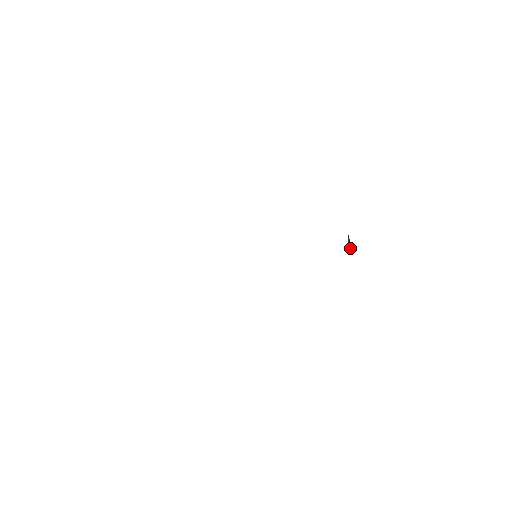
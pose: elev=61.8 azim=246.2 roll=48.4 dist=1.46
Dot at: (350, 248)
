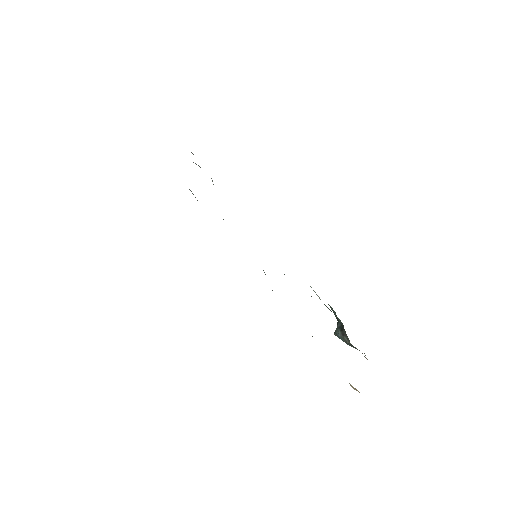
Dot at: (340, 334)
